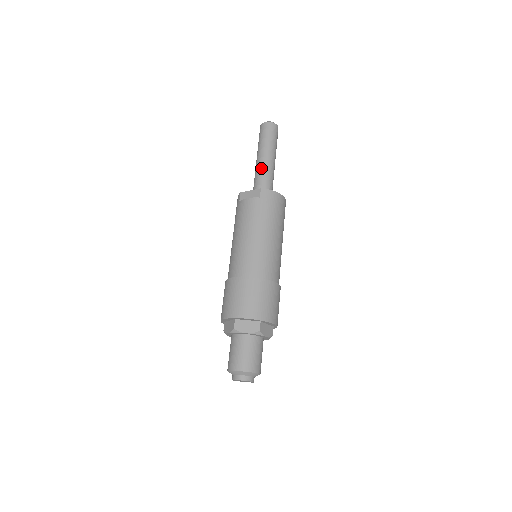
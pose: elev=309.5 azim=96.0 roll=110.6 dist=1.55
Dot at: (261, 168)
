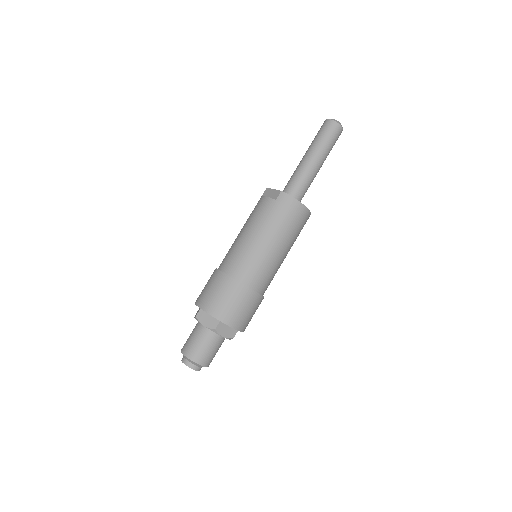
Dot at: (300, 168)
